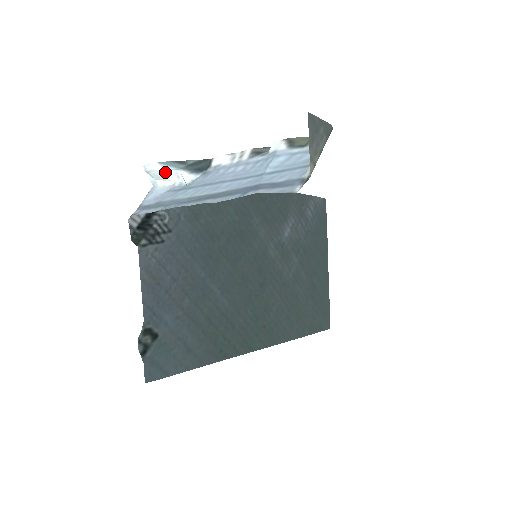
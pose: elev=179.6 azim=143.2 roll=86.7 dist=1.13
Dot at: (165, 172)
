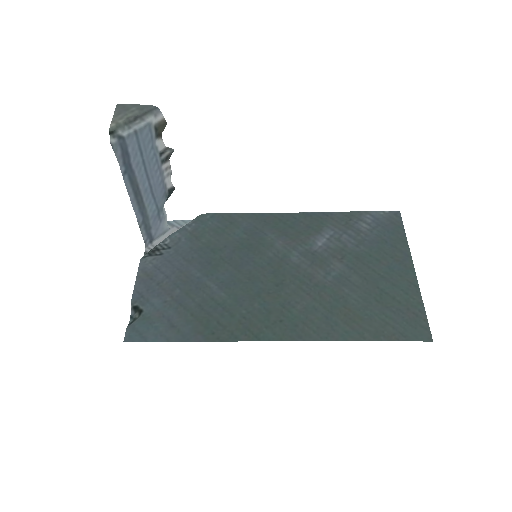
Dot at: occluded
